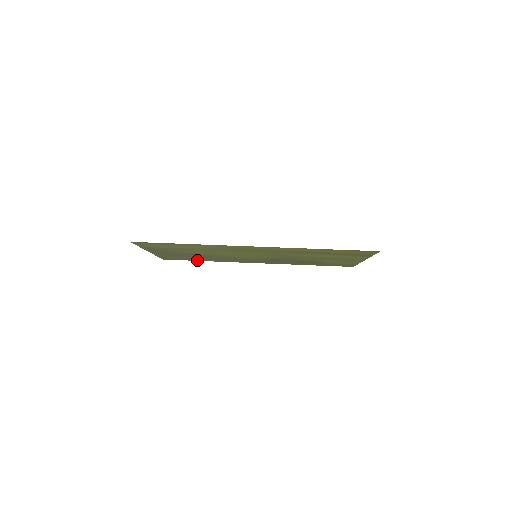
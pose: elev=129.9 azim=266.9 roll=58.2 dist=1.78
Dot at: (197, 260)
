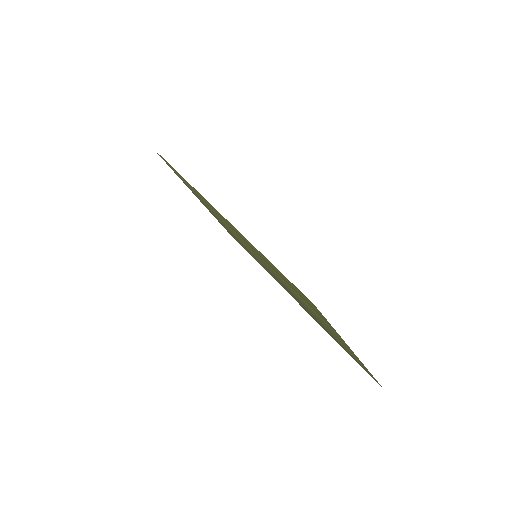
Dot at: occluded
